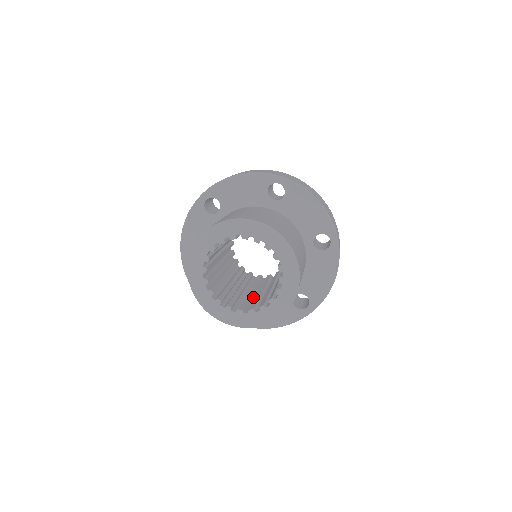
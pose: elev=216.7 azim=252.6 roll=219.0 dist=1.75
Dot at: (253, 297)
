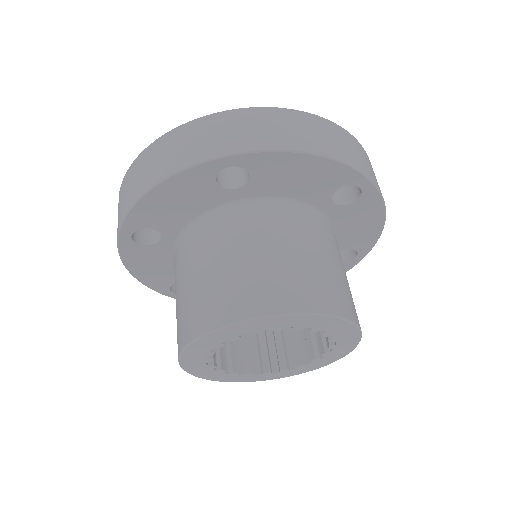
Dot at: occluded
